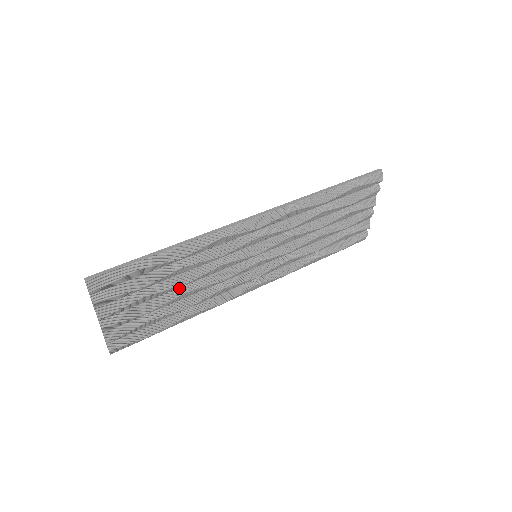
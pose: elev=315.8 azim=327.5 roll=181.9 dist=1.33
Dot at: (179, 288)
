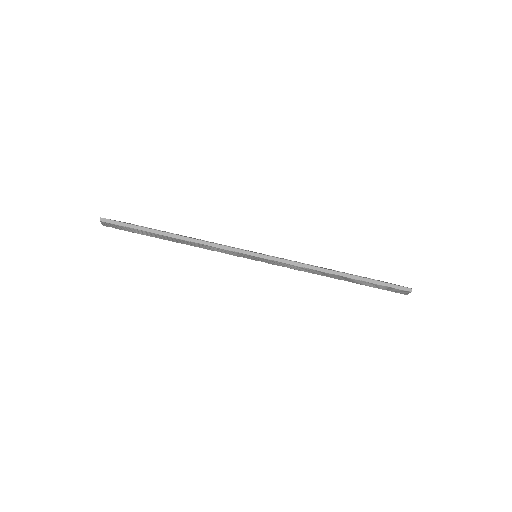
Dot at: occluded
